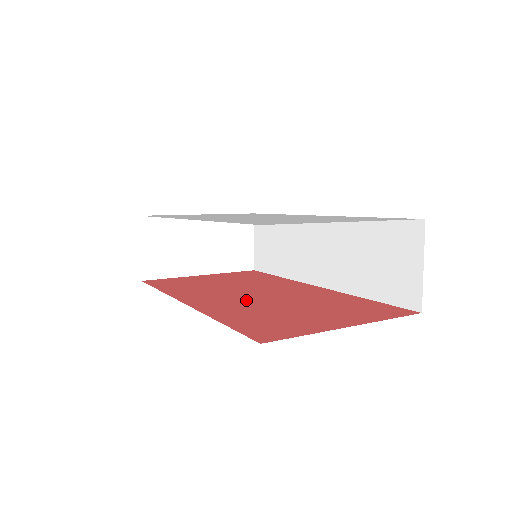
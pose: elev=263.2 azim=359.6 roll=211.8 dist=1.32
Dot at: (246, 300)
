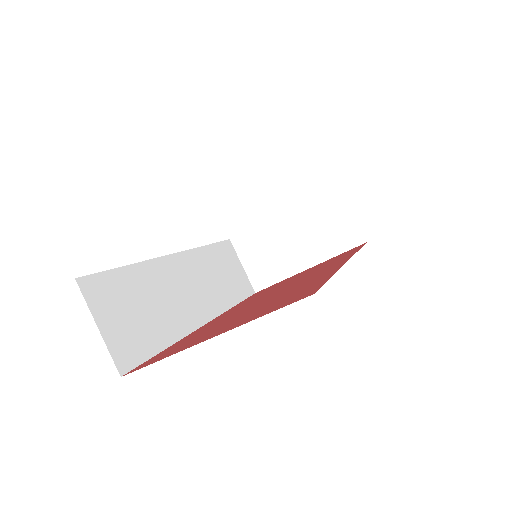
Dot at: (245, 307)
